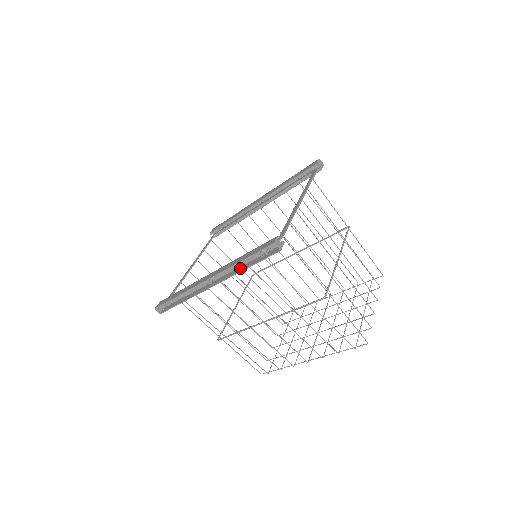
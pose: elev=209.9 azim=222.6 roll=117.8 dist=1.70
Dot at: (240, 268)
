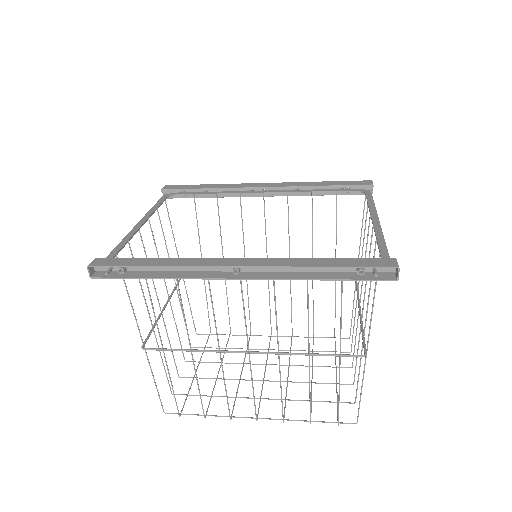
Dot at: (302, 273)
